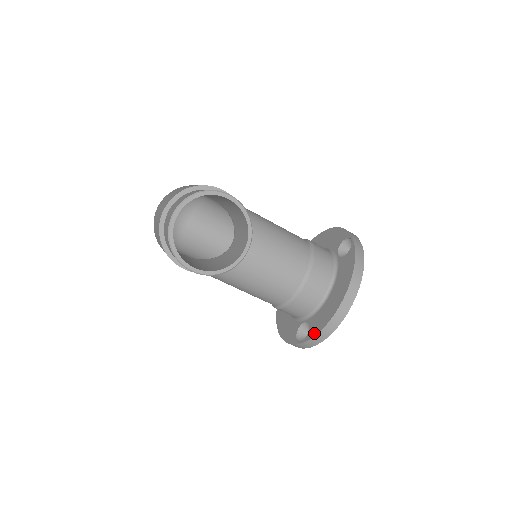
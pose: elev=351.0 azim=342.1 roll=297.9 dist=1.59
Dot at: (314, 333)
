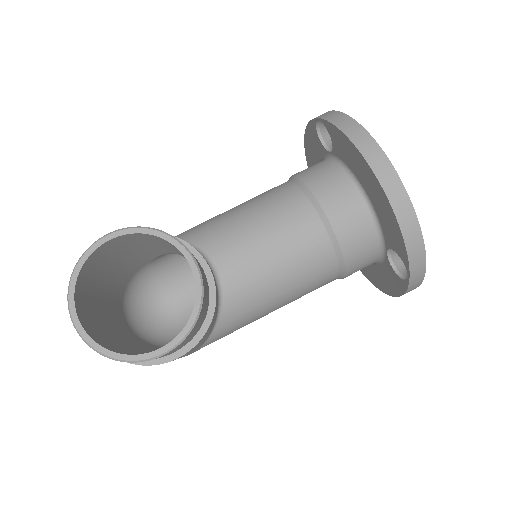
Dot at: (403, 250)
